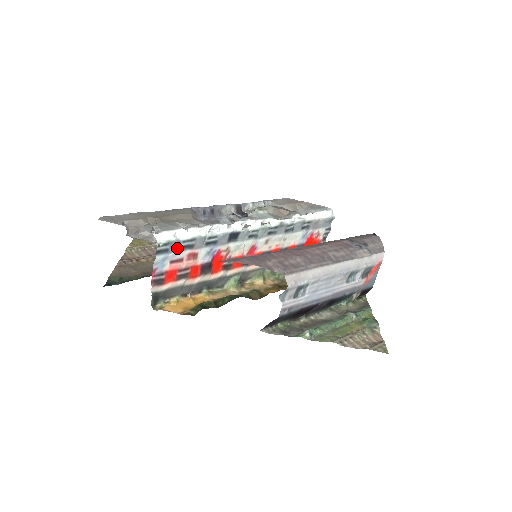
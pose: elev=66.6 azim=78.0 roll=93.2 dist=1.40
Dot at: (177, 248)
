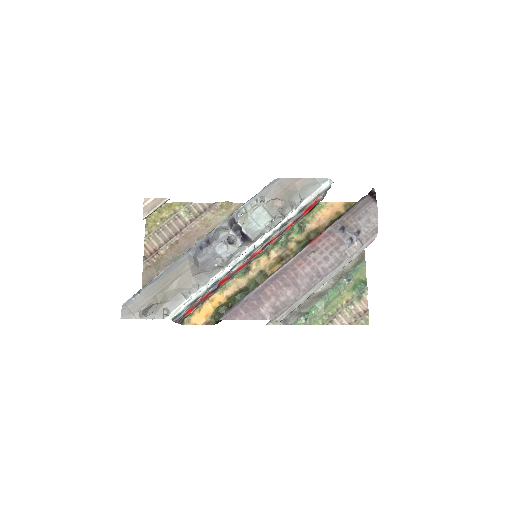
Dot at: (187, 307)
